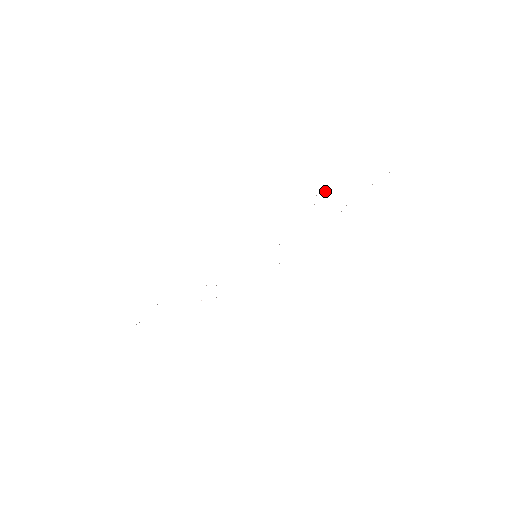
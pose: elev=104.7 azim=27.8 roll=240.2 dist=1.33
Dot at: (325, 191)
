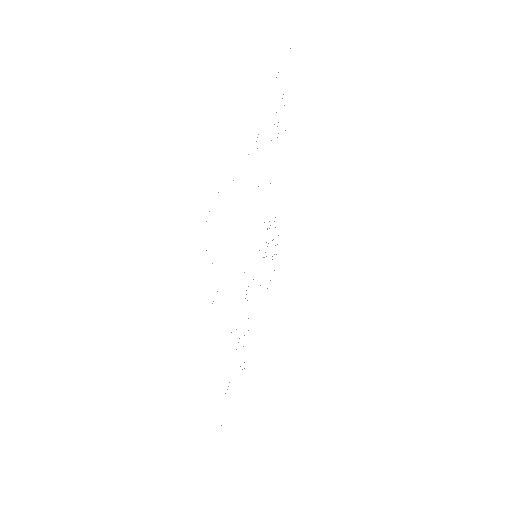
Dot at: occluded
